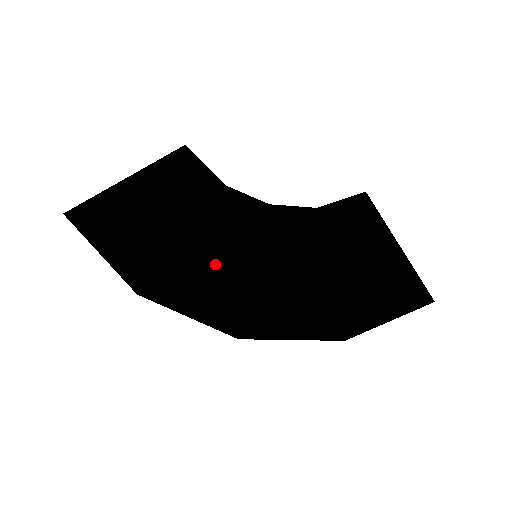
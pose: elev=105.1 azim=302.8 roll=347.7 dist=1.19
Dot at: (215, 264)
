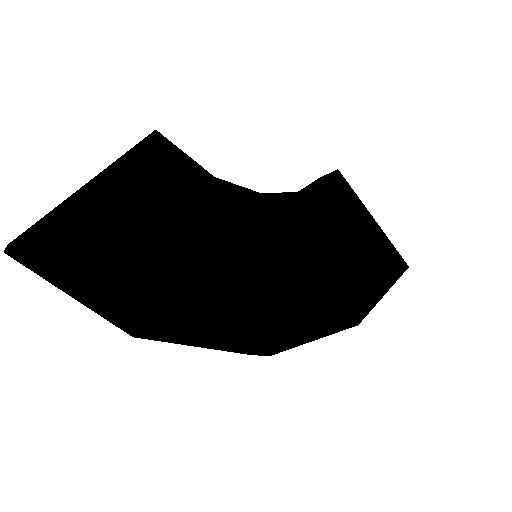
Dot at: (226, 274)
